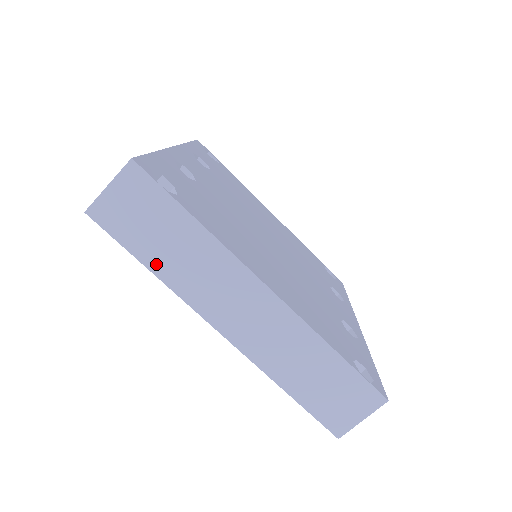
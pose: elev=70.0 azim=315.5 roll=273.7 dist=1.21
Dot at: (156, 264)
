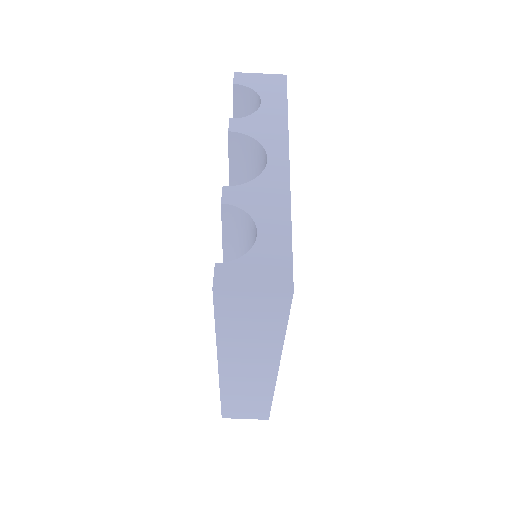
Dot at: (225, 334)
